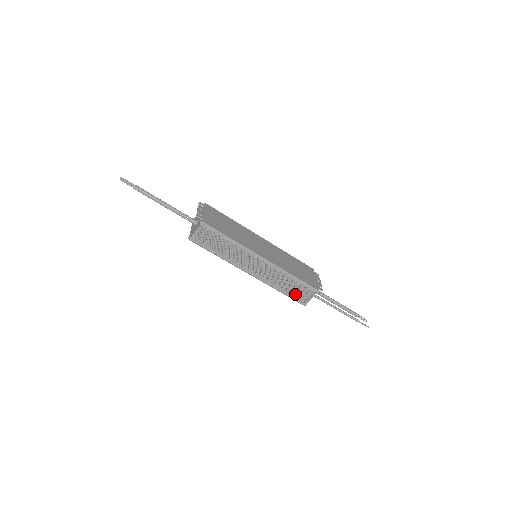
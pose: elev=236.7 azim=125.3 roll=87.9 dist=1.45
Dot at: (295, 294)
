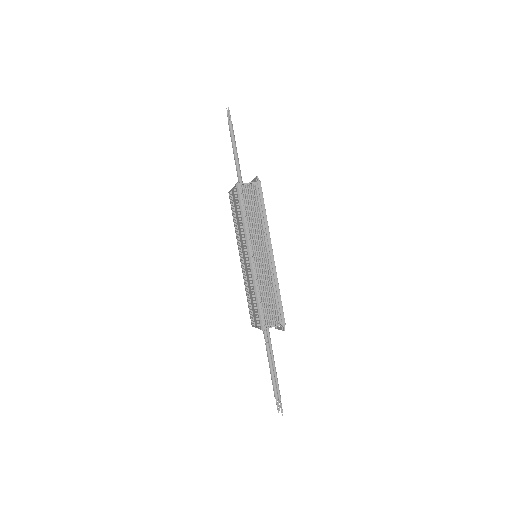
Dot at: (264, 311)
